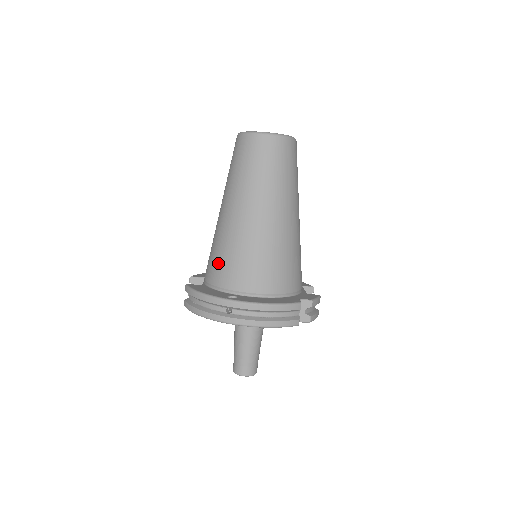
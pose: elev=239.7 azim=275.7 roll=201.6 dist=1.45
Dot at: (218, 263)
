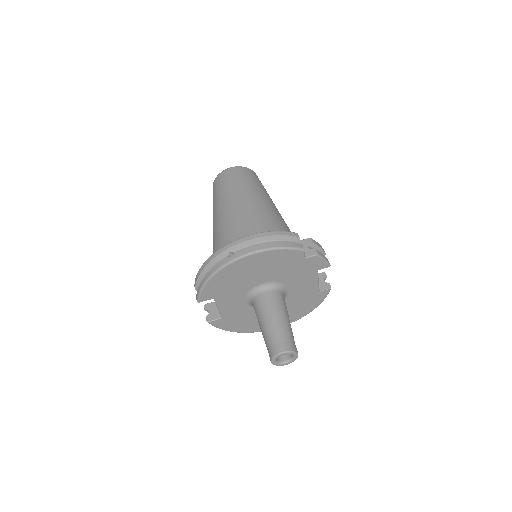
Dot at: occluded
